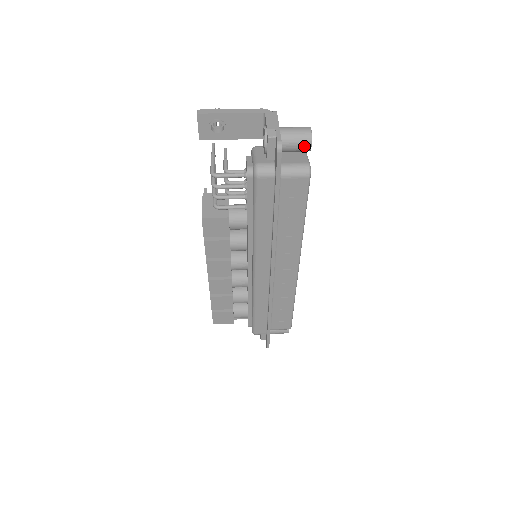
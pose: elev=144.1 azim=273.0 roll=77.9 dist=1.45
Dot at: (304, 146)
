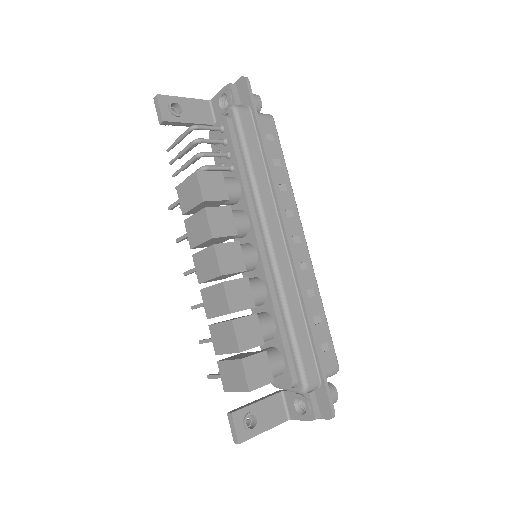
Dot at: (256, 100)
